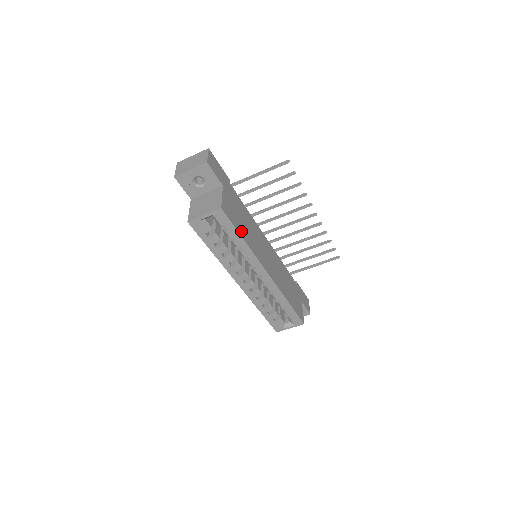
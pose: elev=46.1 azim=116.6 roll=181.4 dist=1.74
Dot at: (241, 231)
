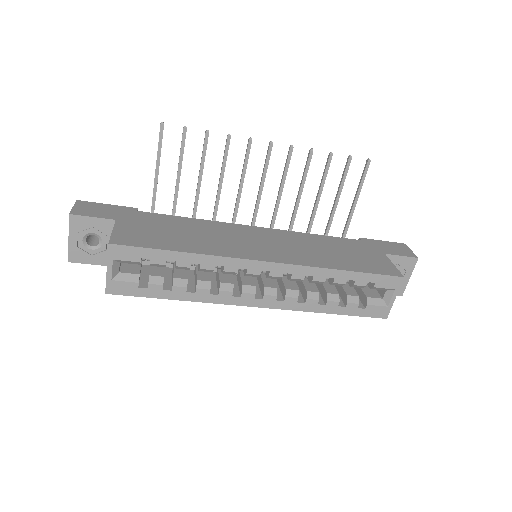
Dot at: (173, 246)
